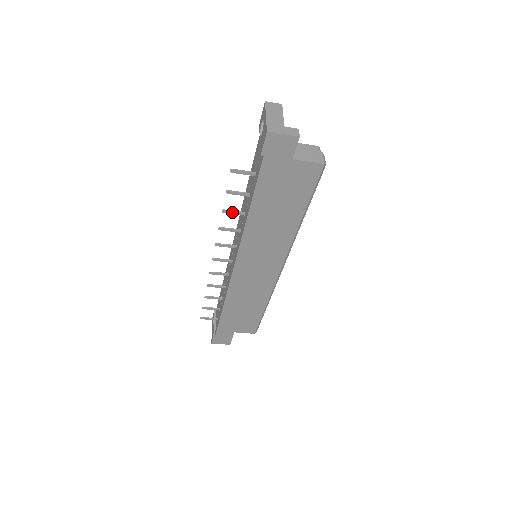
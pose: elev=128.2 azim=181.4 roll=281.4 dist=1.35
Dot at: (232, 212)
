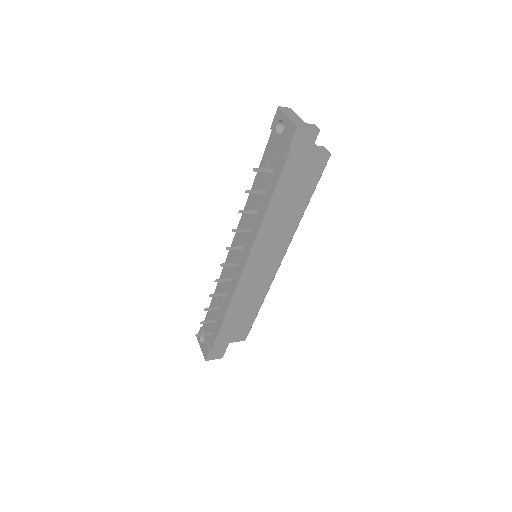
Dot at: (247, 211)
